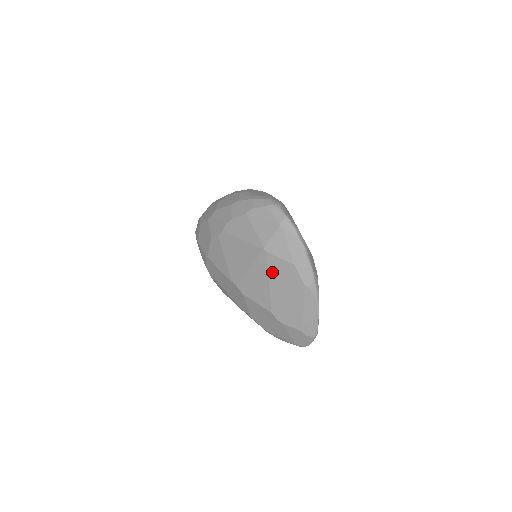
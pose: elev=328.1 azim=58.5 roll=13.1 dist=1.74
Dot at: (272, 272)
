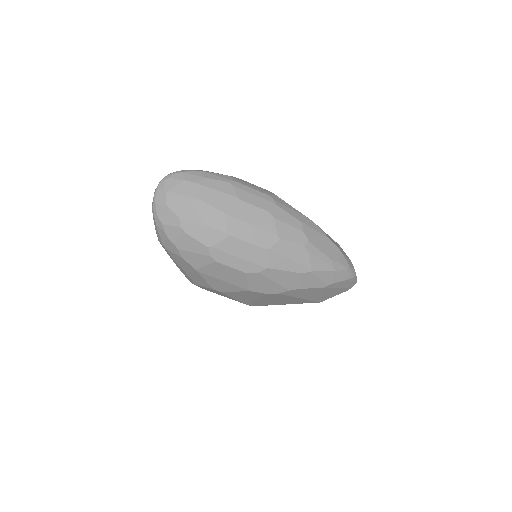
Dot at: occluded
